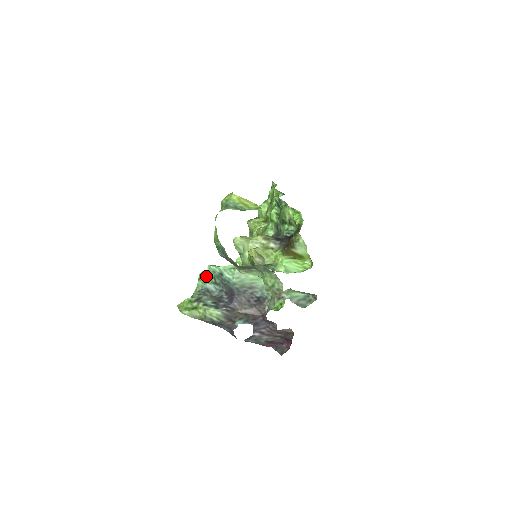
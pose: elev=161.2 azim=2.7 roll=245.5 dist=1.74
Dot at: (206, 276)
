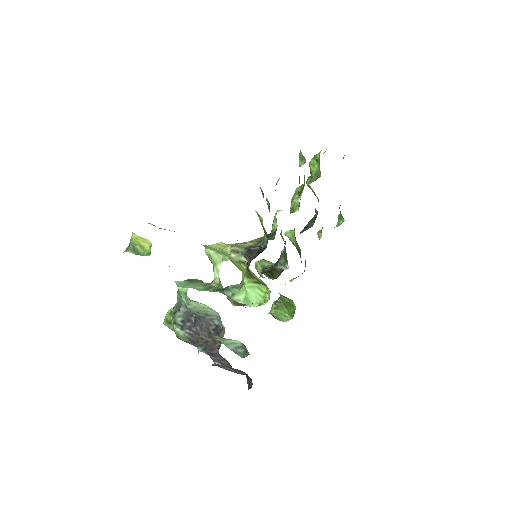
Dot at: occluded
